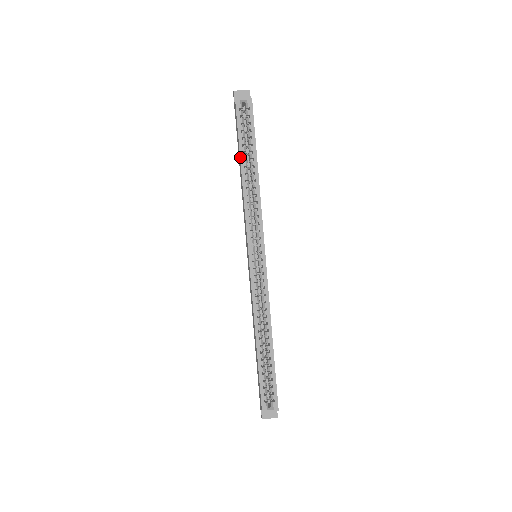
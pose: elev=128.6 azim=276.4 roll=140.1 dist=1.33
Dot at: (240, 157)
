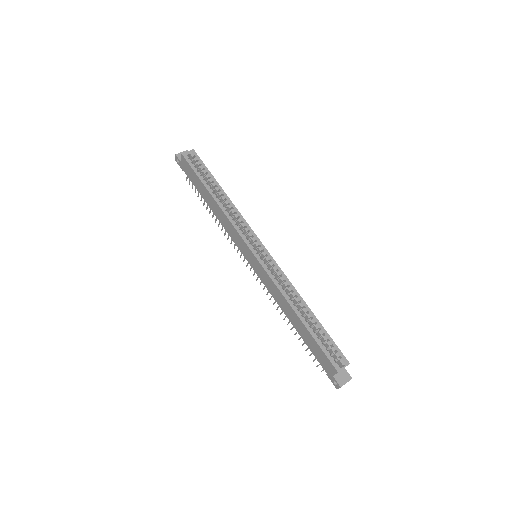
Dot at: (206, 188)
